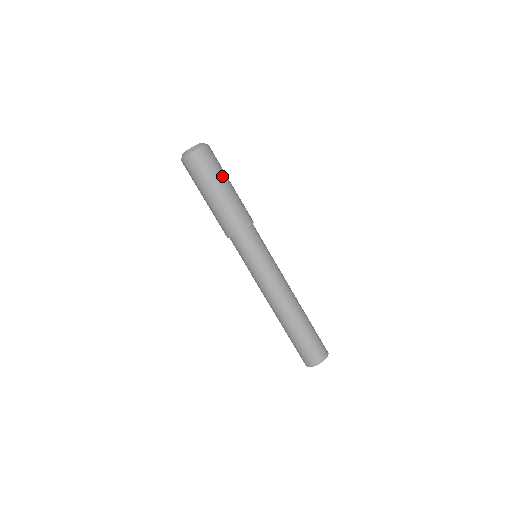
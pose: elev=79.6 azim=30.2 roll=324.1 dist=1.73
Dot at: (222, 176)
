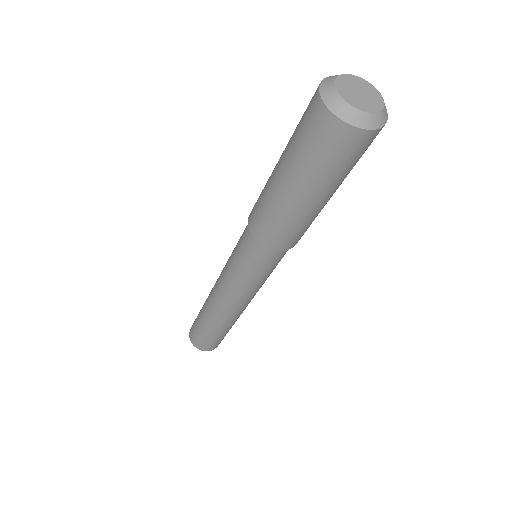
Dot at: occluded
